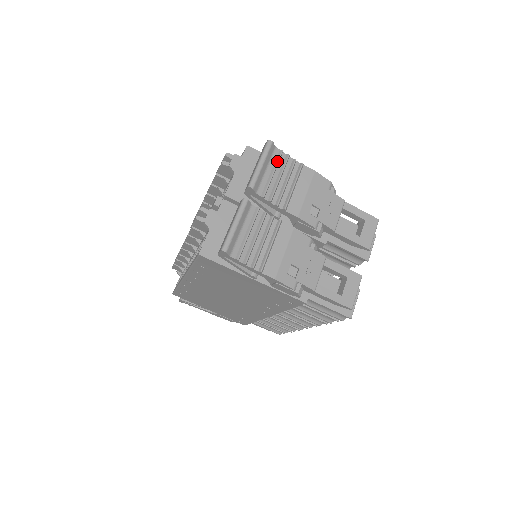
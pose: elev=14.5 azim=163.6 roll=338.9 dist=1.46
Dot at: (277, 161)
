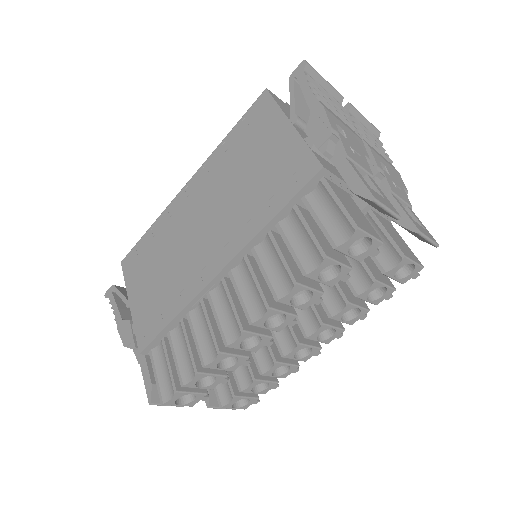
Dot at: (375, 137)
